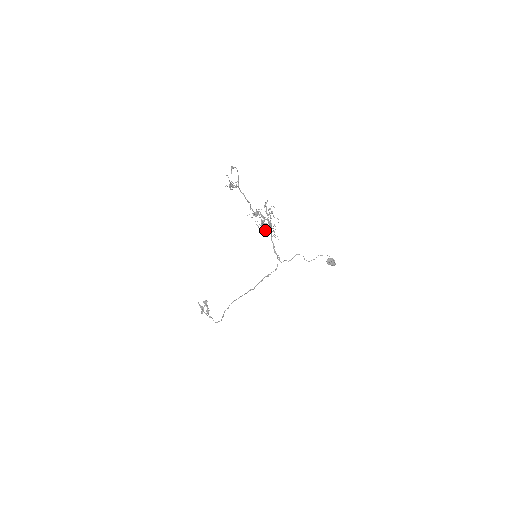
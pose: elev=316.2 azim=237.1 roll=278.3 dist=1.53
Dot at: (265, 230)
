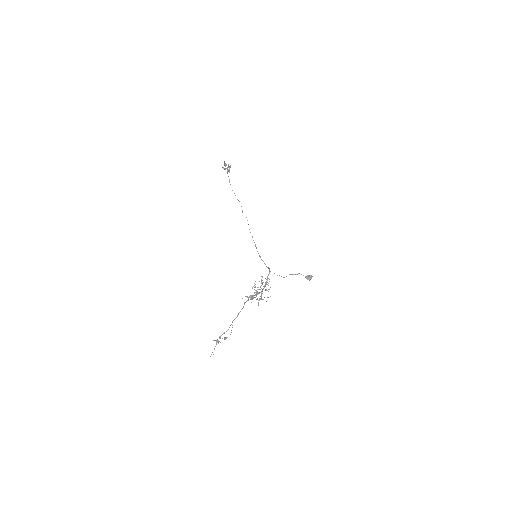
Dot at: (258, 287)
